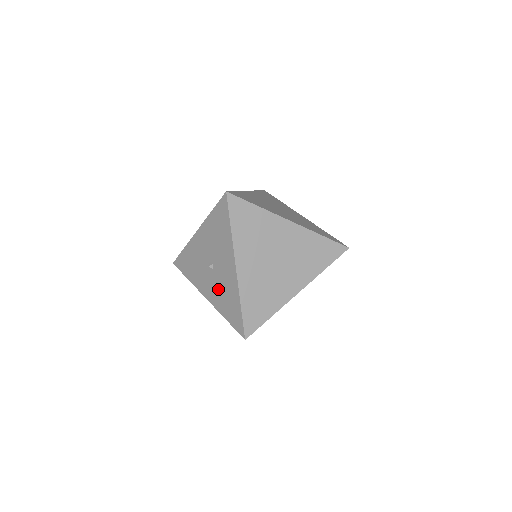
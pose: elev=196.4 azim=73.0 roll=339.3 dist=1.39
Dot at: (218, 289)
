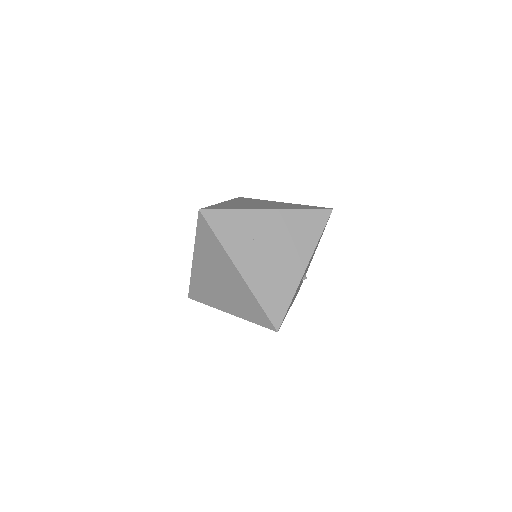
Dot at: occluded
